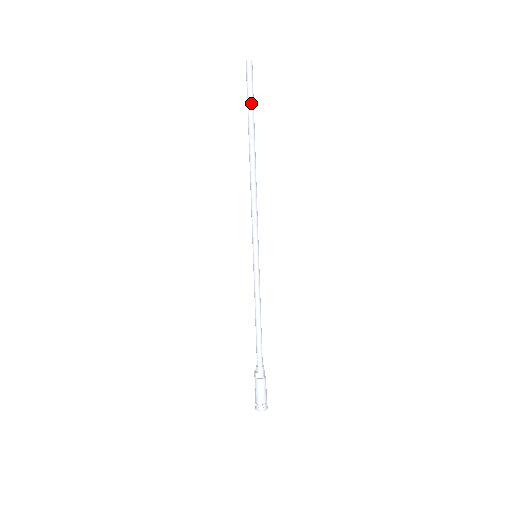
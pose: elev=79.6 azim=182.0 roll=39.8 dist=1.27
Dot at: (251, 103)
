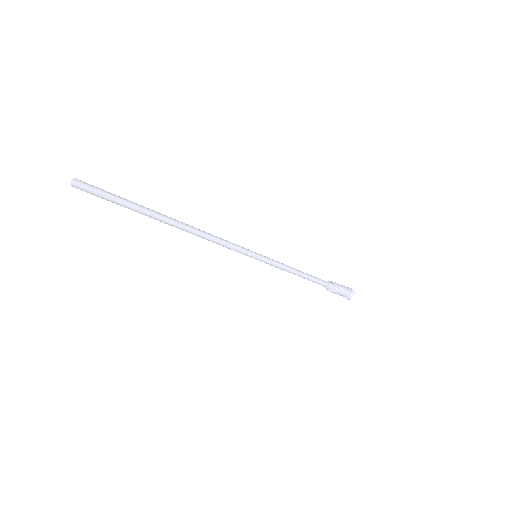
Dot at: (123, 202)
